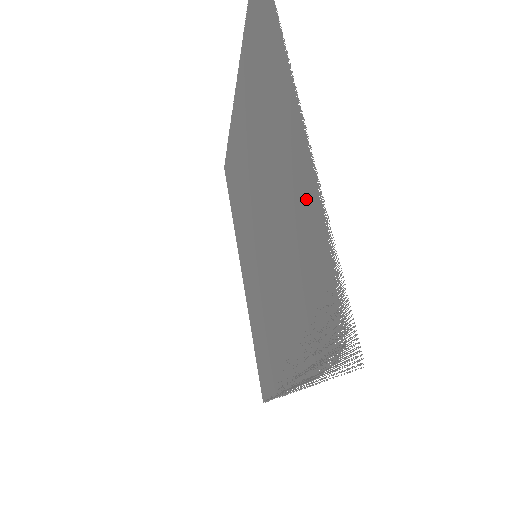
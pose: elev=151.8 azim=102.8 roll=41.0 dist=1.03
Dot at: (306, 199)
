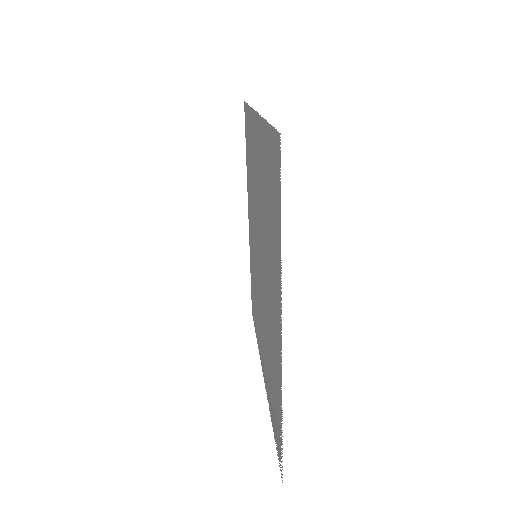
Dot at: (277, 371)
